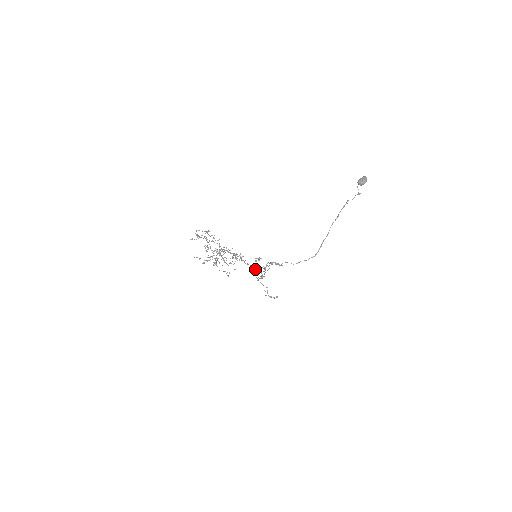
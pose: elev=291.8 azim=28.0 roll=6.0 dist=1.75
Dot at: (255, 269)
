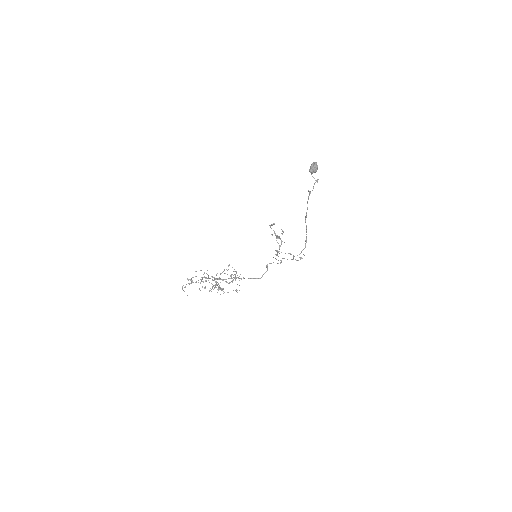
Dot at: (257, 278)
